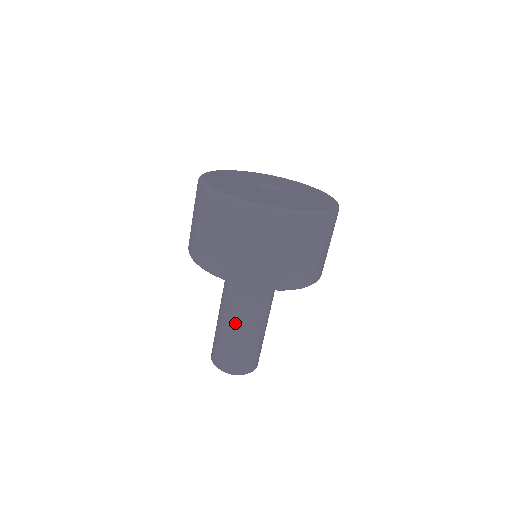
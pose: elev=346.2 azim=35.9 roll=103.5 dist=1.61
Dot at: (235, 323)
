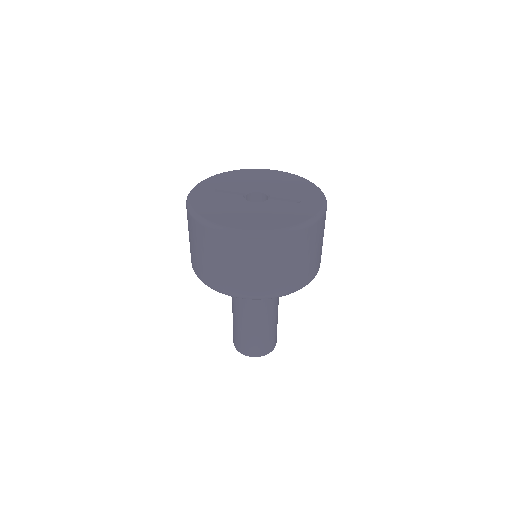
Dot at: (256, 319)
